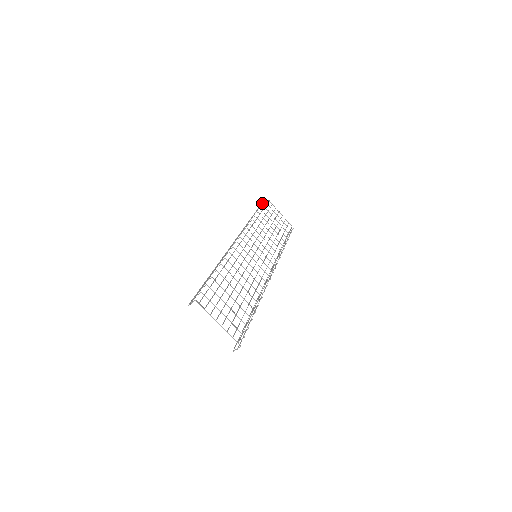
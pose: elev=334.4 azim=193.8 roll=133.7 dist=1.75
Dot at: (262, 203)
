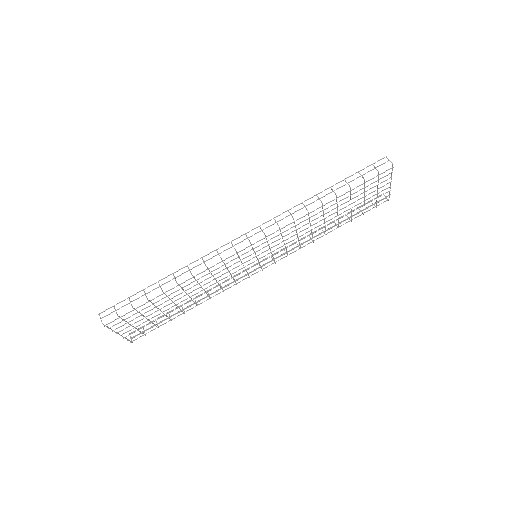
Dot at: occluded
